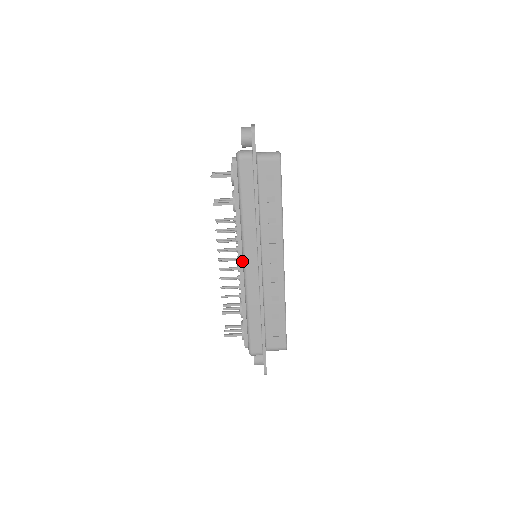
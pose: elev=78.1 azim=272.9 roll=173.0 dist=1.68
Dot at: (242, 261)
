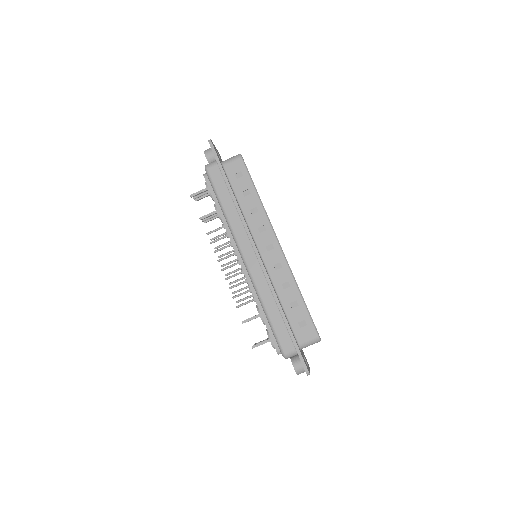
Dot at: (242, 260)
